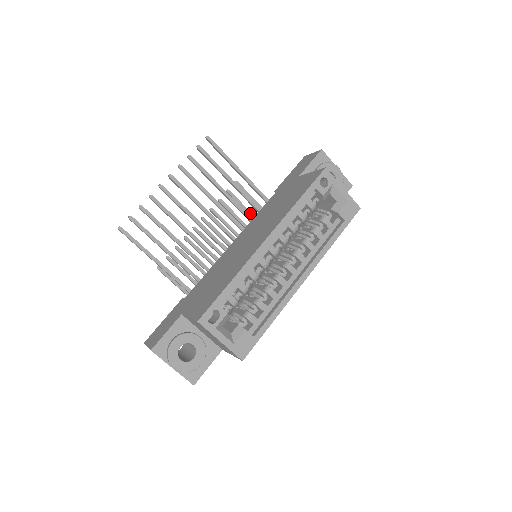
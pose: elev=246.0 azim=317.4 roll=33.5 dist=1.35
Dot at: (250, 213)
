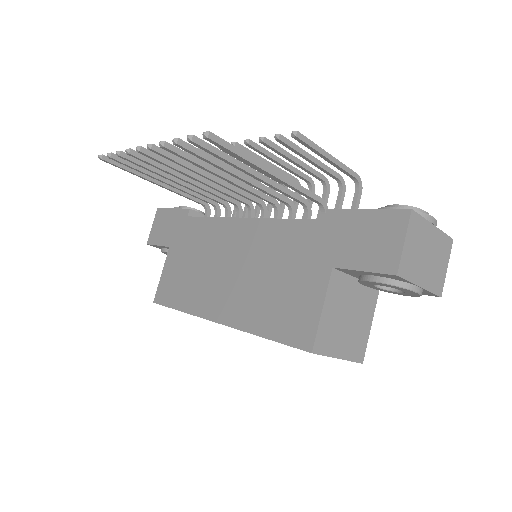
Dot at: (313, 163)
